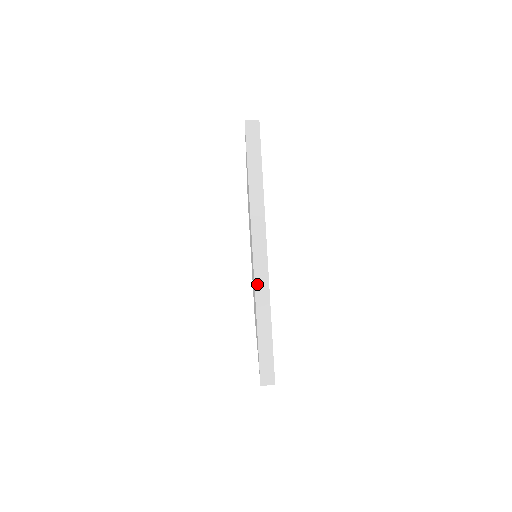
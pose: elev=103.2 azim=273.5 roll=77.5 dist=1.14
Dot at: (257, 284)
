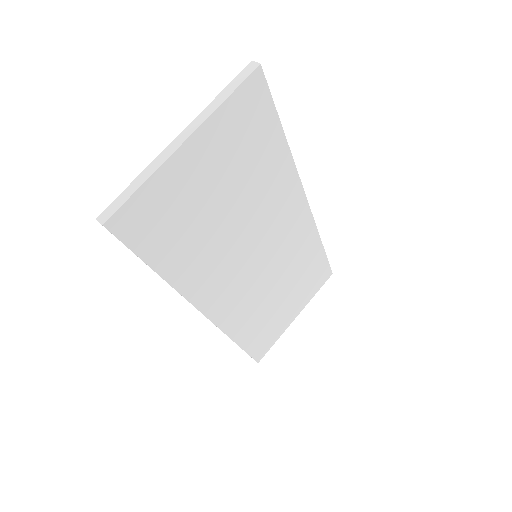
Dot at: (160, 156)
